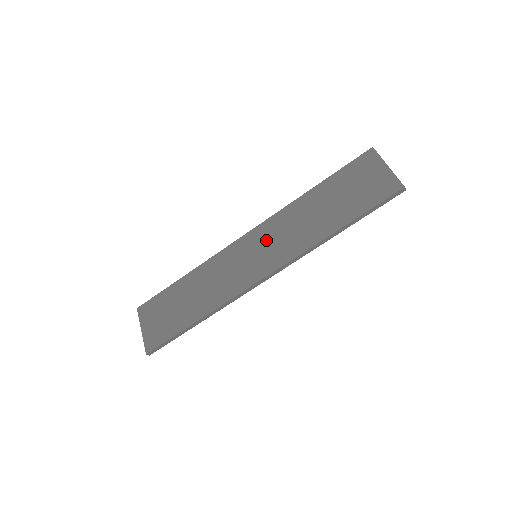
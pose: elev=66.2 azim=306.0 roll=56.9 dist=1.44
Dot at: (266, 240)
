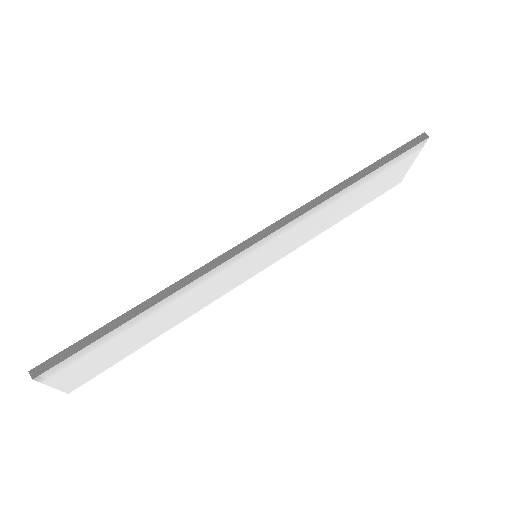
Dot at: occluded
